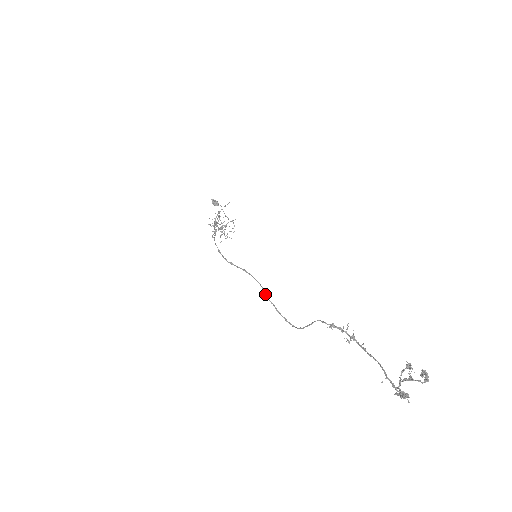
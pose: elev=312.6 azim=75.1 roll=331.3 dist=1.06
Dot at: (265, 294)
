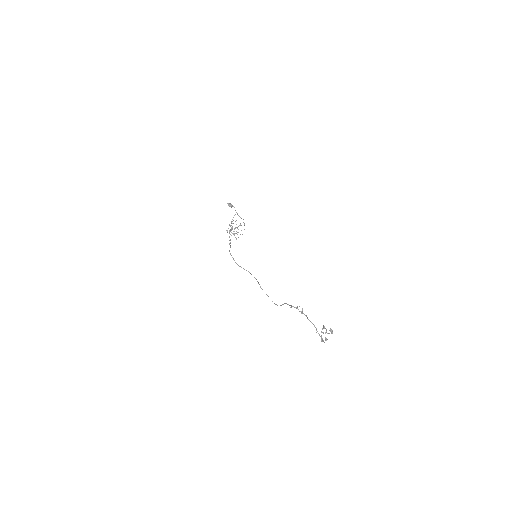
Dot at: (260, 287)
